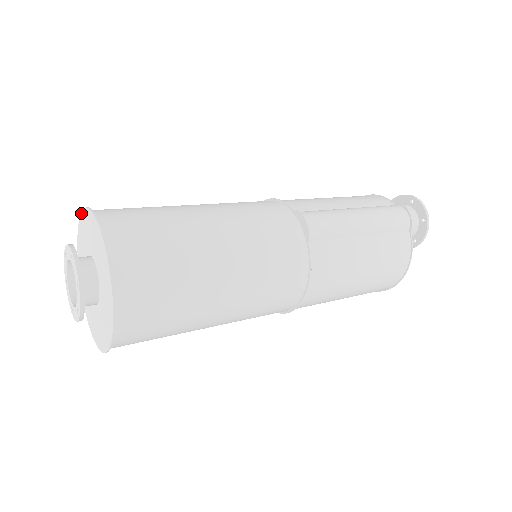
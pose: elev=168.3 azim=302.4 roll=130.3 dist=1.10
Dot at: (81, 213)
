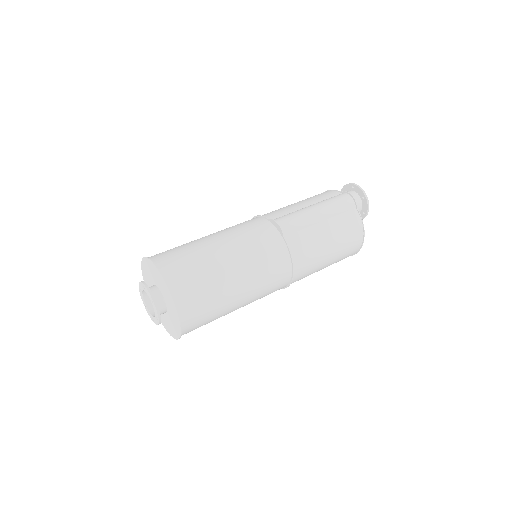
Dot at: (141, 262)
